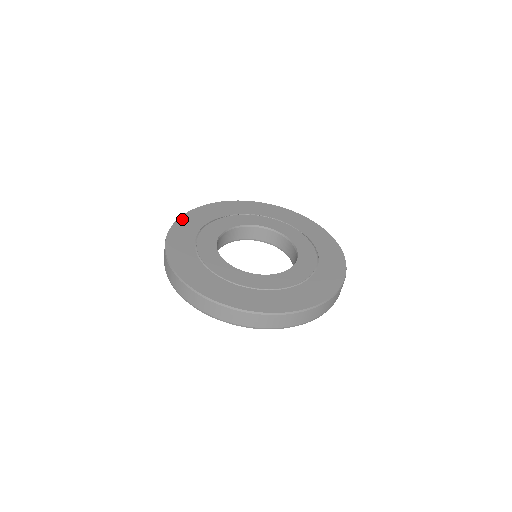
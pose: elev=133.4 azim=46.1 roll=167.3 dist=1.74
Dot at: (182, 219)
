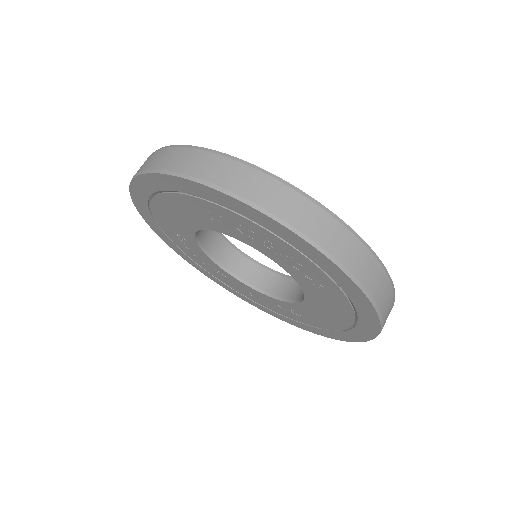
Dot at: occluded
